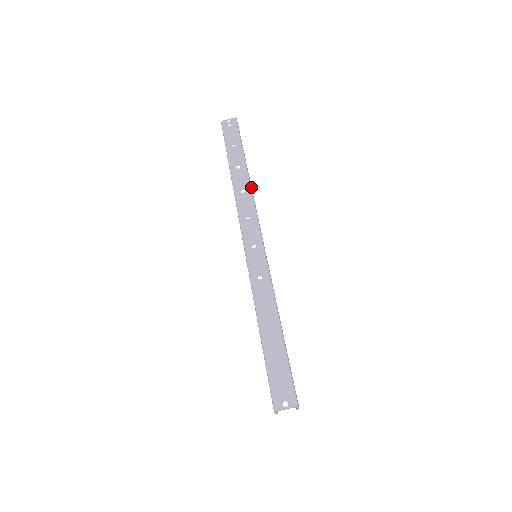
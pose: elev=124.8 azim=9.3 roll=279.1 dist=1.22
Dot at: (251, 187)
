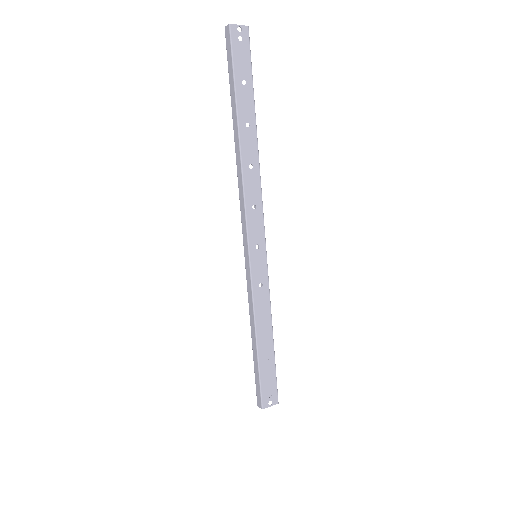
Dot at: occluded
